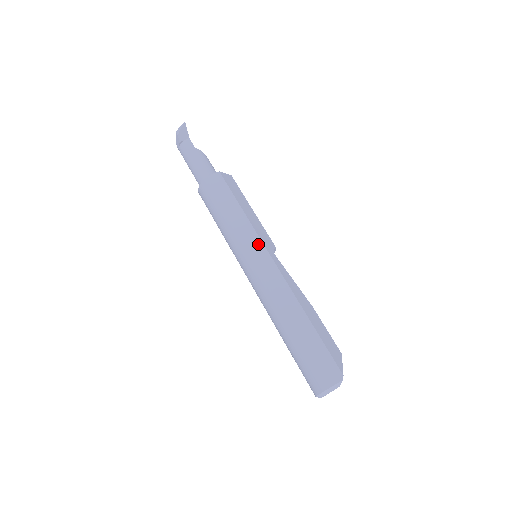
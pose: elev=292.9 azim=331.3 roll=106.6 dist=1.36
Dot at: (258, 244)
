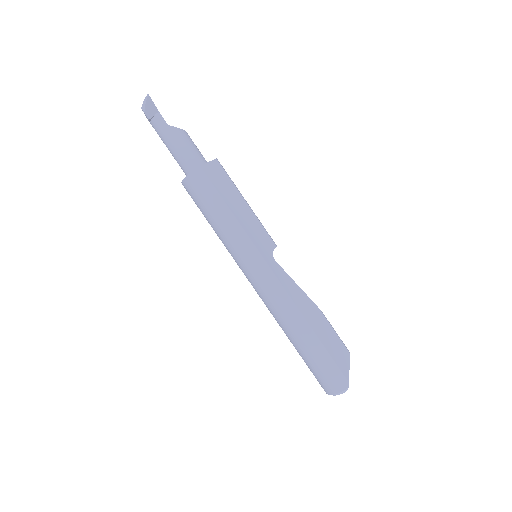
Dot at: (254, 255)
